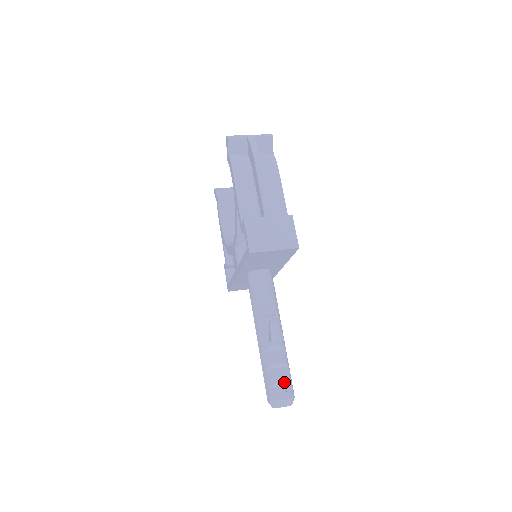
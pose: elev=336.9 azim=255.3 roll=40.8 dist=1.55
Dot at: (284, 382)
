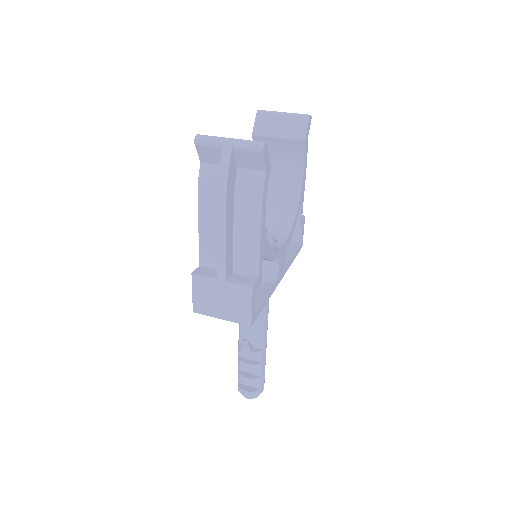
Dot at: (251, 383)
